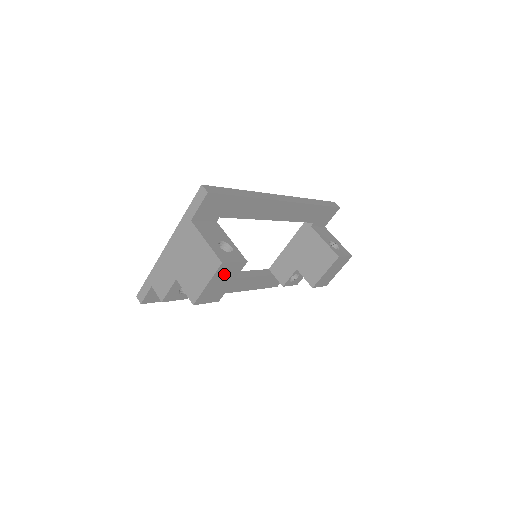
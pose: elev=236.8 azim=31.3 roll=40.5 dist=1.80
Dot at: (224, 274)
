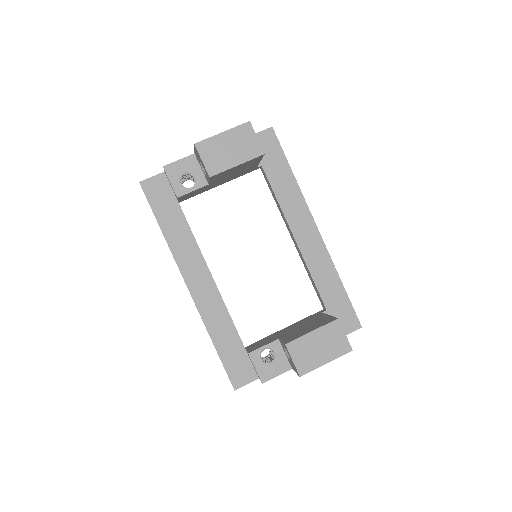
Dot at: (240, 141)
